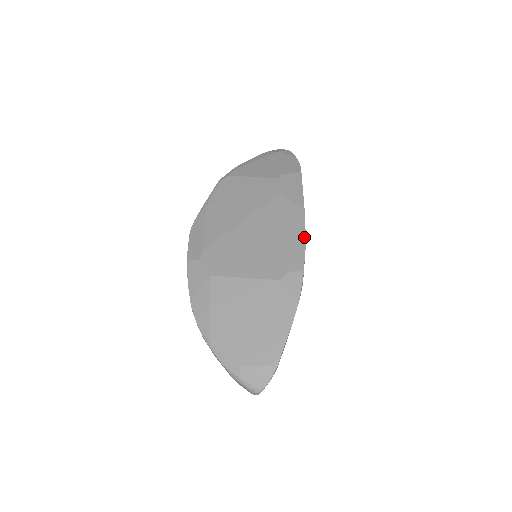
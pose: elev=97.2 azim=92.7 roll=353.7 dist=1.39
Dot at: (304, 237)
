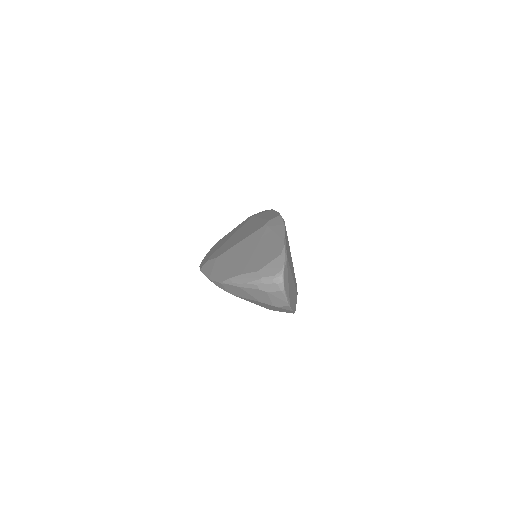
Dot at: (276, 212)
